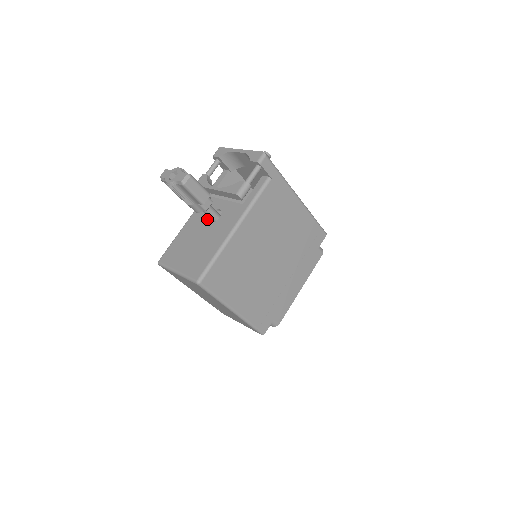
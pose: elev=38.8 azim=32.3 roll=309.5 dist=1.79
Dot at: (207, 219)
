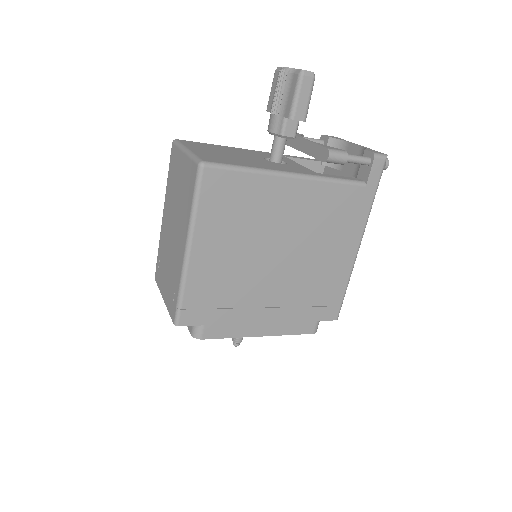
Dot at: (265, 157)
